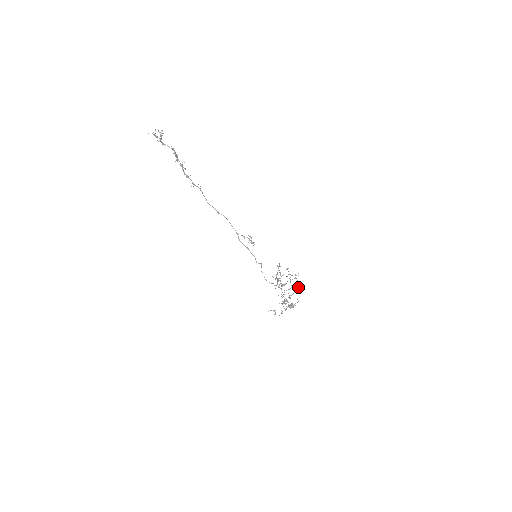
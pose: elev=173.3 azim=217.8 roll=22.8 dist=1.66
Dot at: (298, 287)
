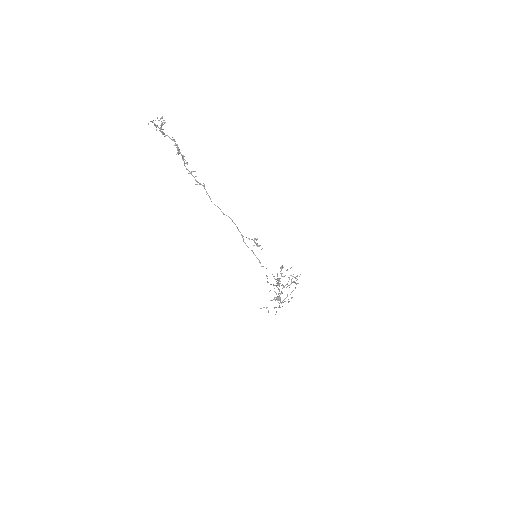
Dot at: occluded
